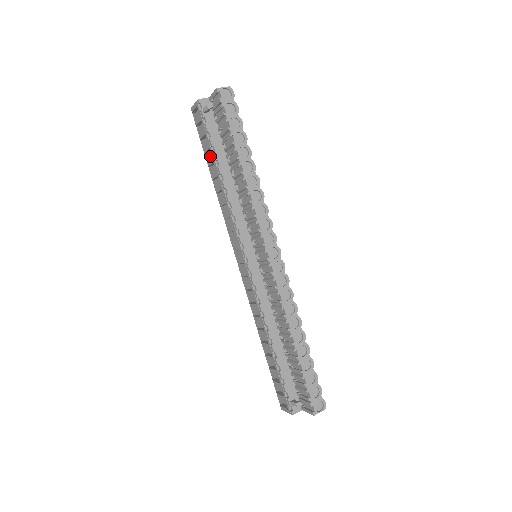
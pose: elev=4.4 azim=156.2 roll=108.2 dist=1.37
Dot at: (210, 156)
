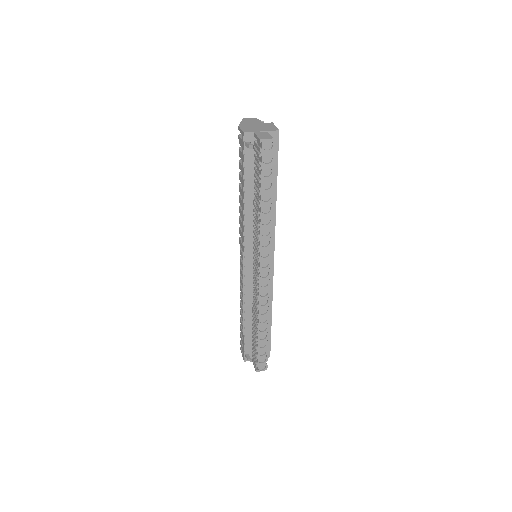
Dot at: (241, 178)
